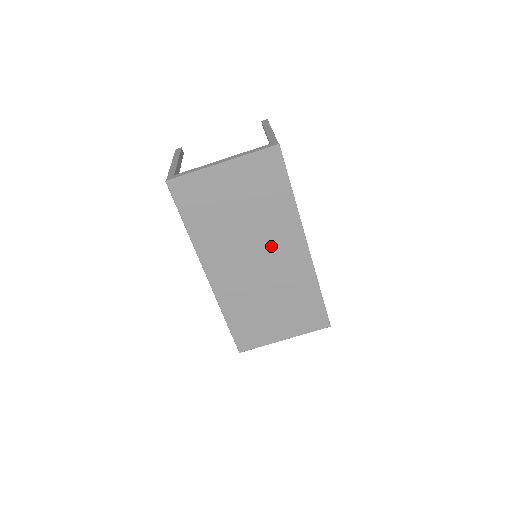
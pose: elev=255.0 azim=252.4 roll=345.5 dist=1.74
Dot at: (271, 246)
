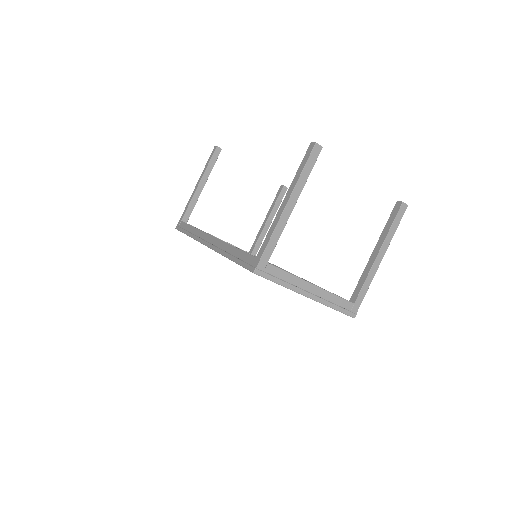
Dot at: occluded
